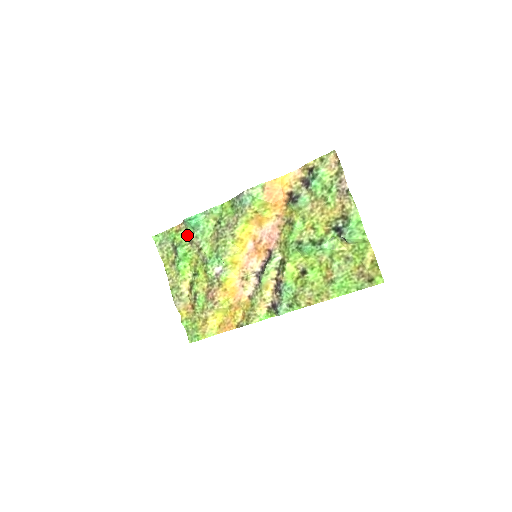
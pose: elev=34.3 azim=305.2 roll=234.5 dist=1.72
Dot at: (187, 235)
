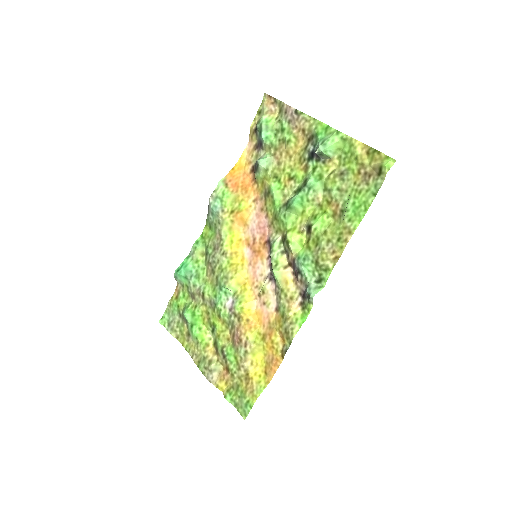
Dot at: (186, 292)
